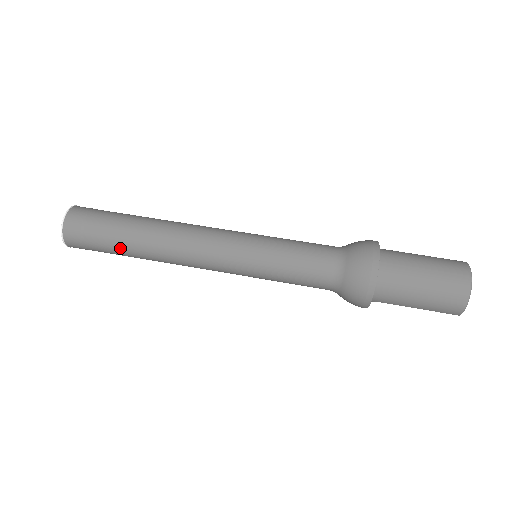
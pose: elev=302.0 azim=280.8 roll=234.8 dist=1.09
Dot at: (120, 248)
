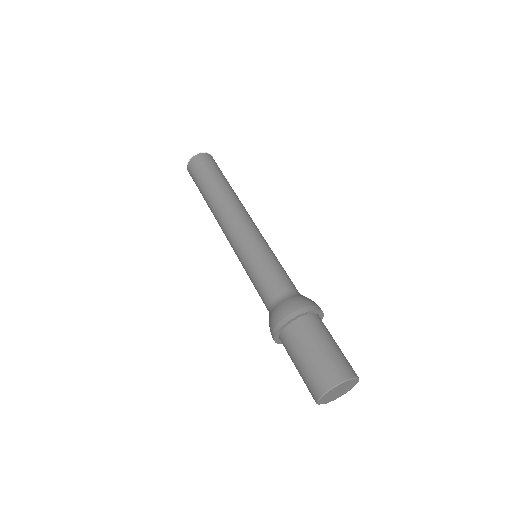
Dot at: (202, 192)
